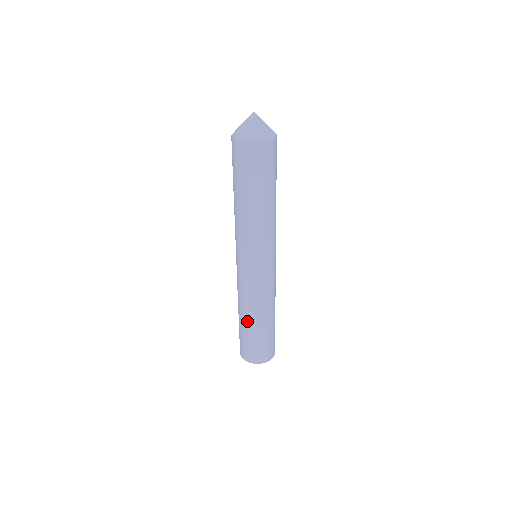
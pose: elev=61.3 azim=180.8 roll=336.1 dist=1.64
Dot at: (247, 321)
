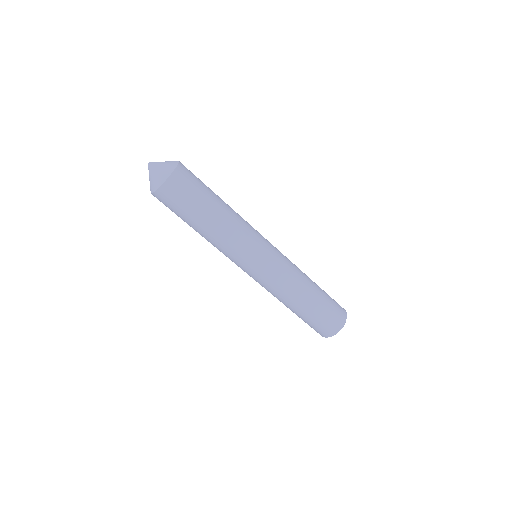
Dot at: (293, 309)
